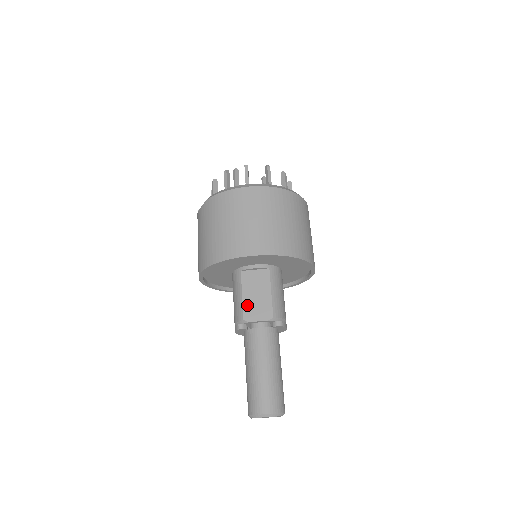
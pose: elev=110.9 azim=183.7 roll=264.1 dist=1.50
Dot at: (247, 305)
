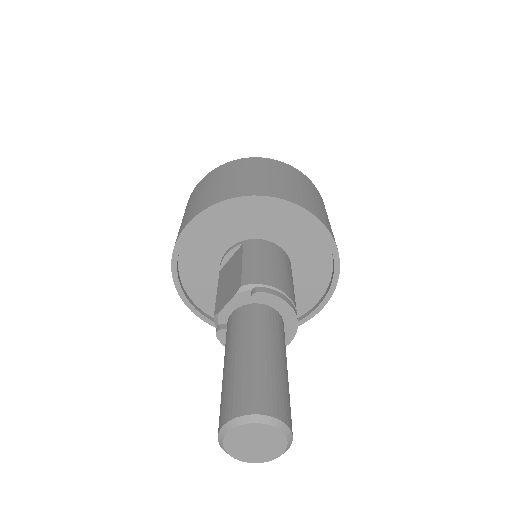
Dot at: (219, 297)
